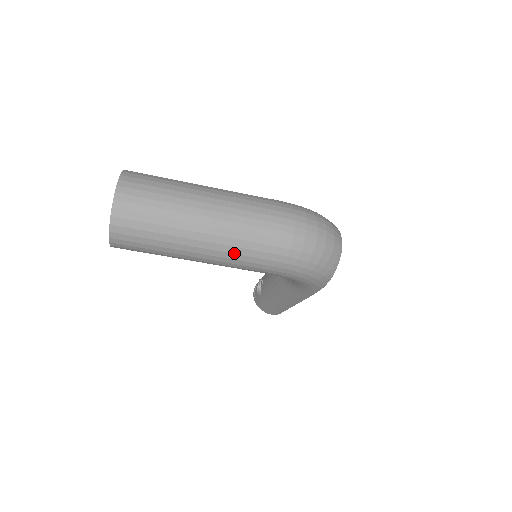
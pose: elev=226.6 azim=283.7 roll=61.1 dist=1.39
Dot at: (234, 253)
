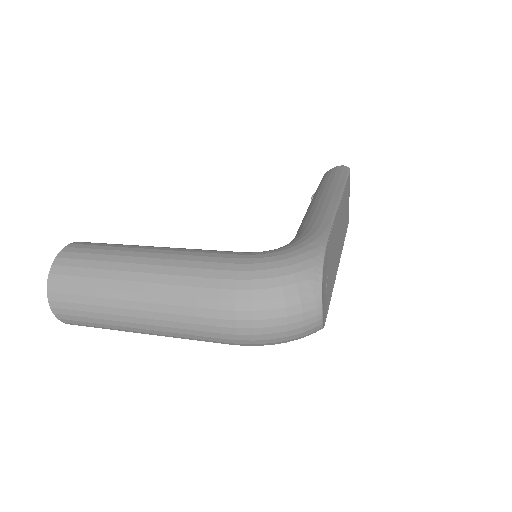
Dot at: occluded
